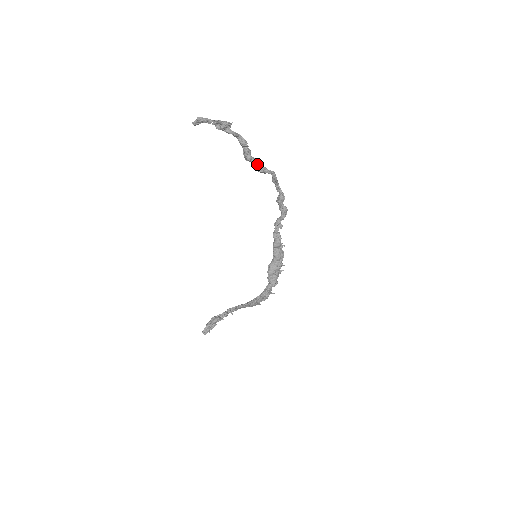
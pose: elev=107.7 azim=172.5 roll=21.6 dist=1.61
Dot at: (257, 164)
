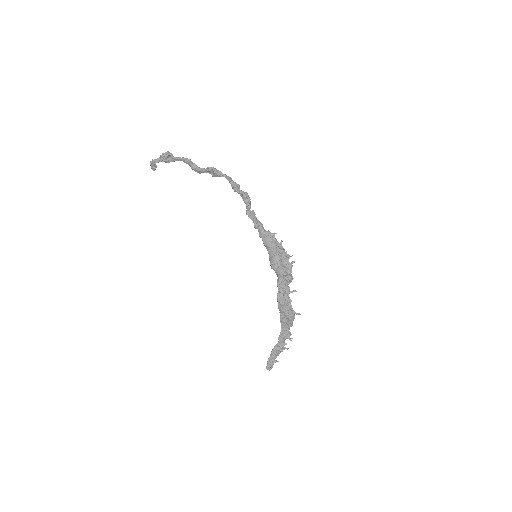
Dot at: occluded
